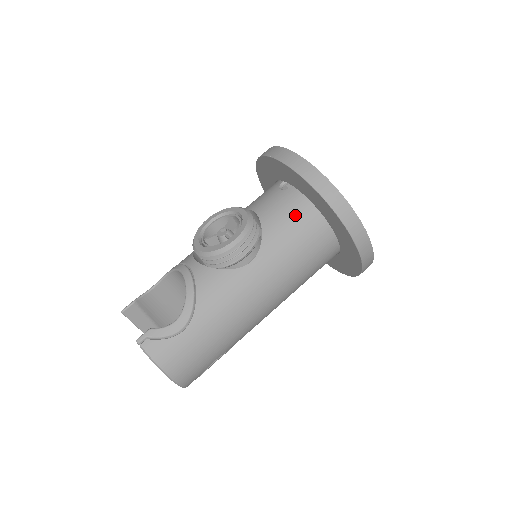
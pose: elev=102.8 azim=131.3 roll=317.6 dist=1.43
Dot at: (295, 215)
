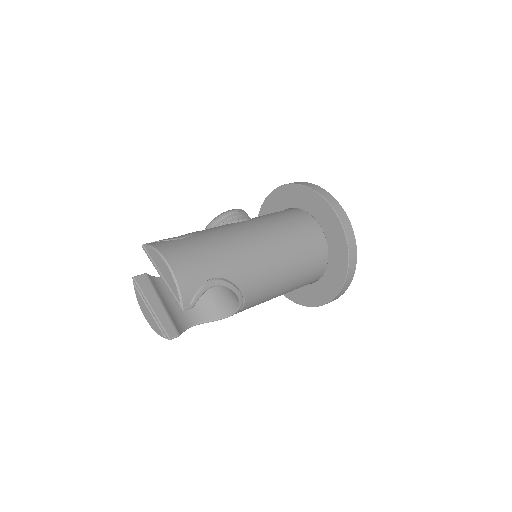
Dot at: occluded
